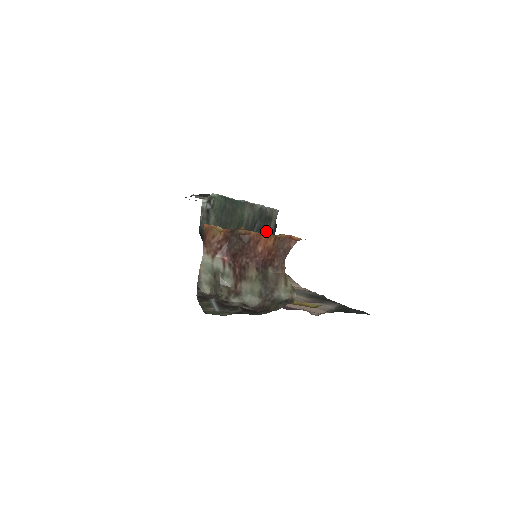
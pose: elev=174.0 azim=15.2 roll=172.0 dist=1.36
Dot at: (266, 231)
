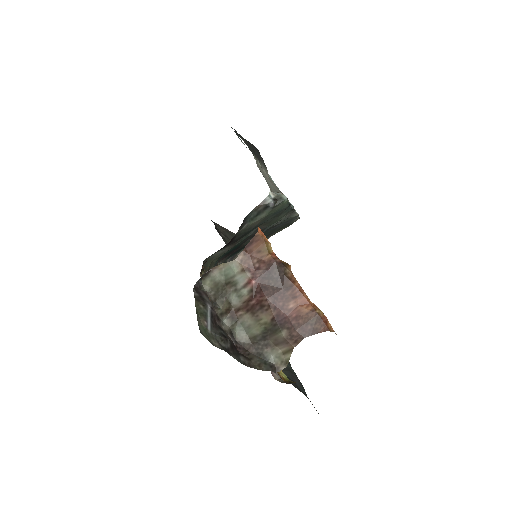
Dot at: (277, 231)
